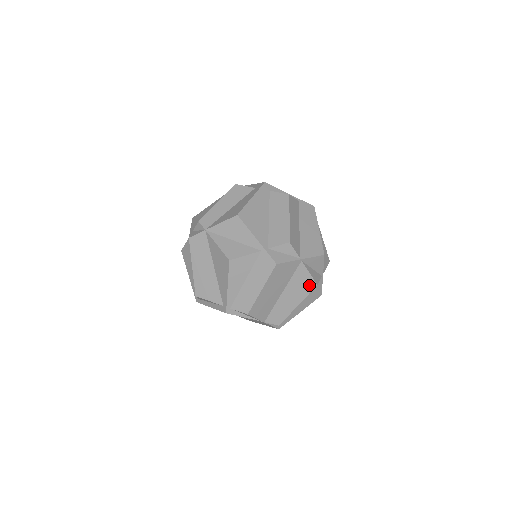
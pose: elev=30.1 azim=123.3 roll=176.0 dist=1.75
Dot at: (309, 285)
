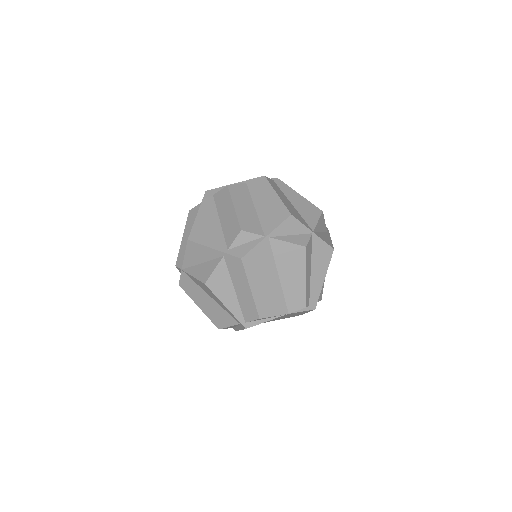
Dot at: (298, 253)
